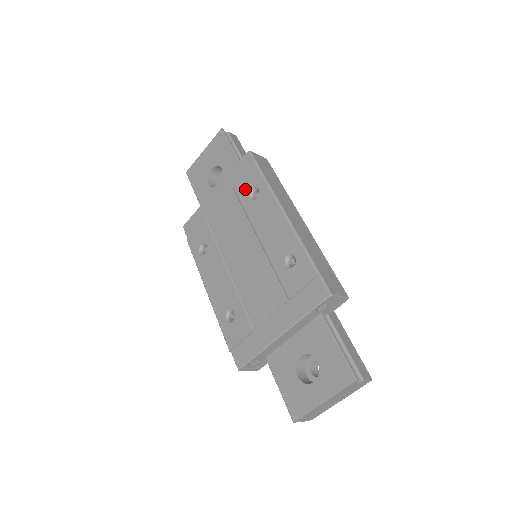
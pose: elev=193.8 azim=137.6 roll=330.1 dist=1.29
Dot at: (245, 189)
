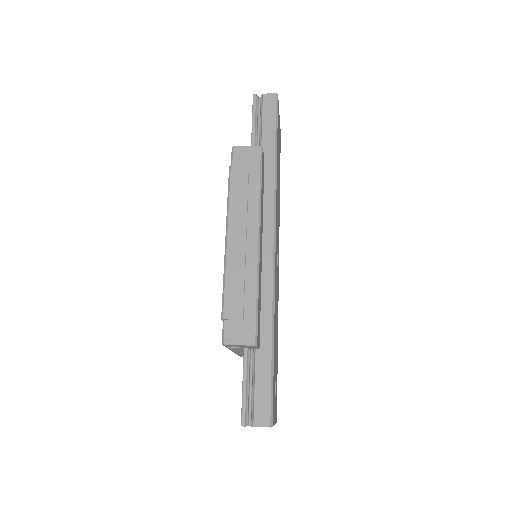
Dot at: occluded
